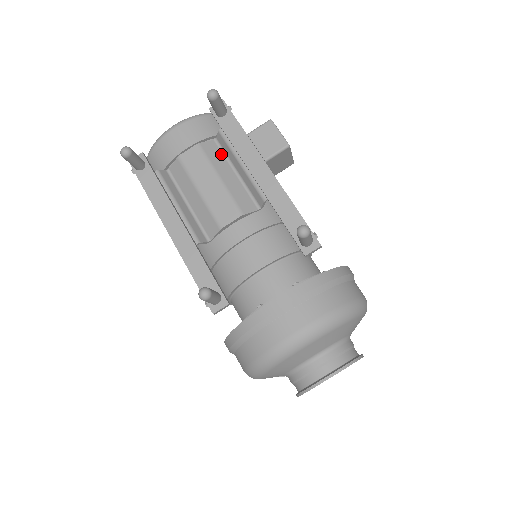
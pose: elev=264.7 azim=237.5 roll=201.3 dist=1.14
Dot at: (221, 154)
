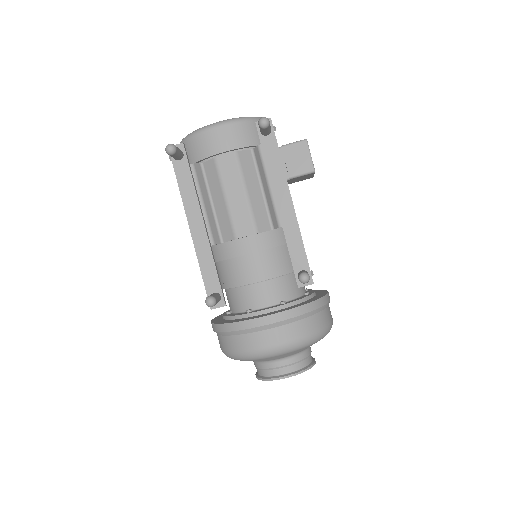
Dot at: (254, 166)
